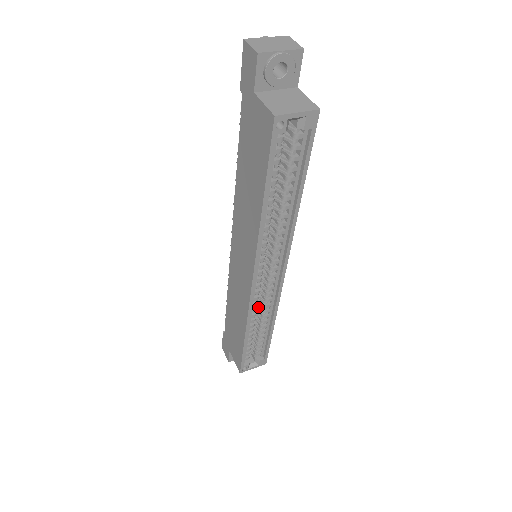
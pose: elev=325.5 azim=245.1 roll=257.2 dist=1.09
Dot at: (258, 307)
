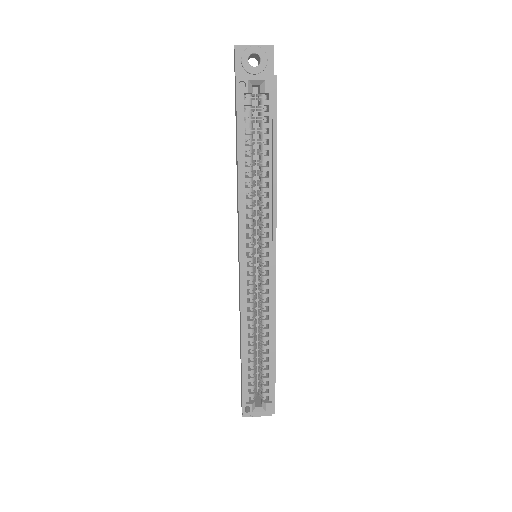
Dot at: (259, 320)
